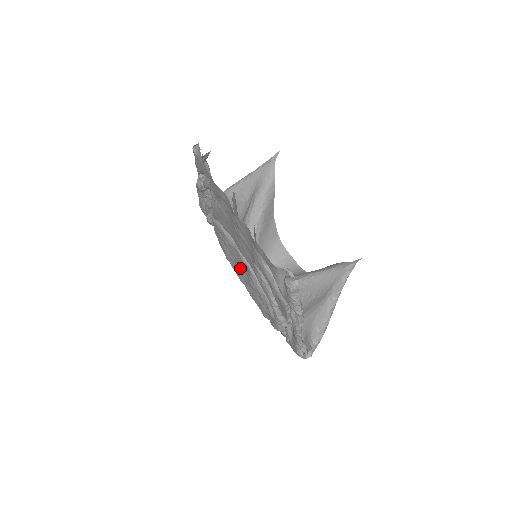
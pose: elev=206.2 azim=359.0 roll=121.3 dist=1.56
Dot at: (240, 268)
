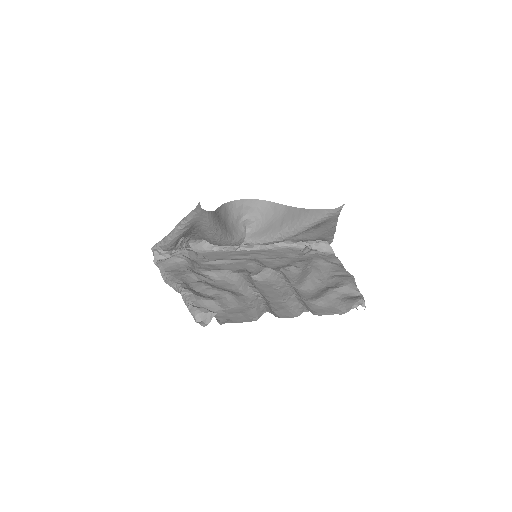
Dot at: (245, 263)
